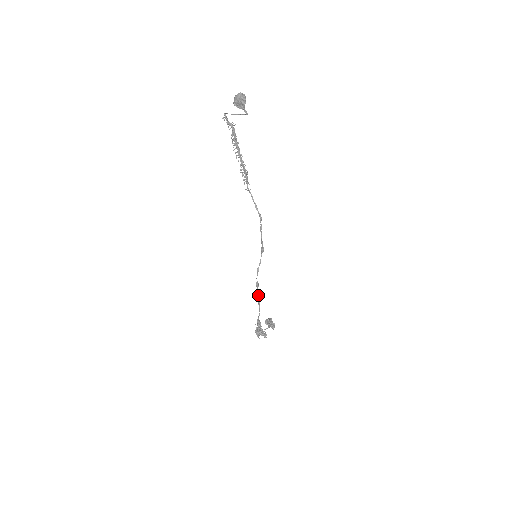
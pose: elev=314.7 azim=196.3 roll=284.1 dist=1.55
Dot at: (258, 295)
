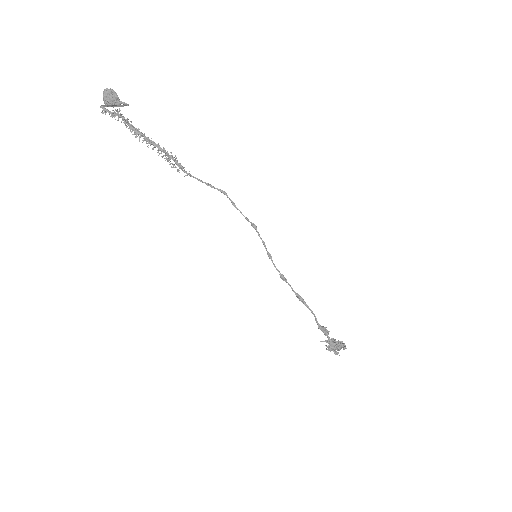
Dot at: (294, 292)
